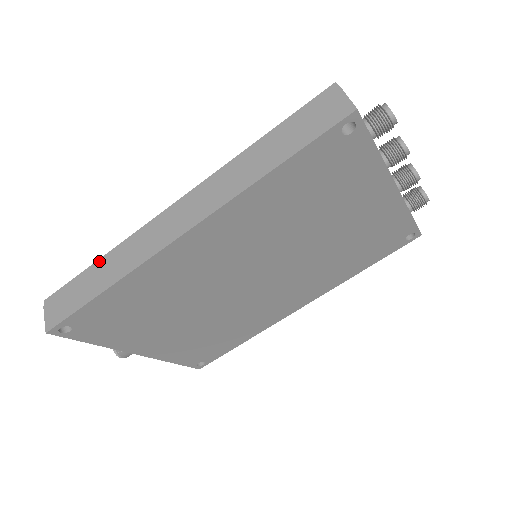
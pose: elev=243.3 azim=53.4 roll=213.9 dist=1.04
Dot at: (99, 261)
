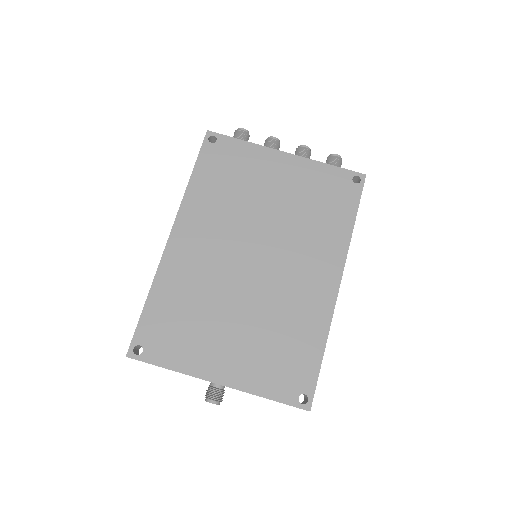
Dot at: occluded
